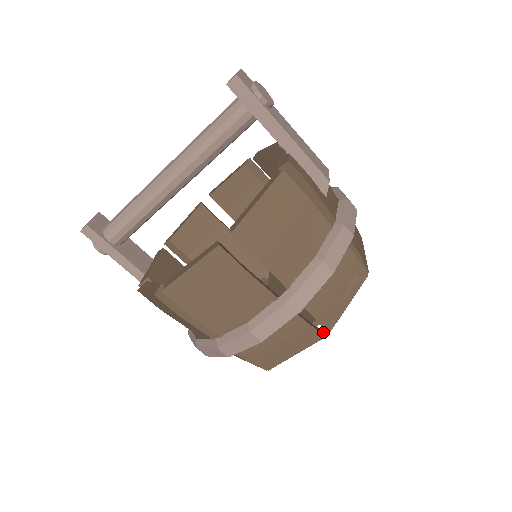
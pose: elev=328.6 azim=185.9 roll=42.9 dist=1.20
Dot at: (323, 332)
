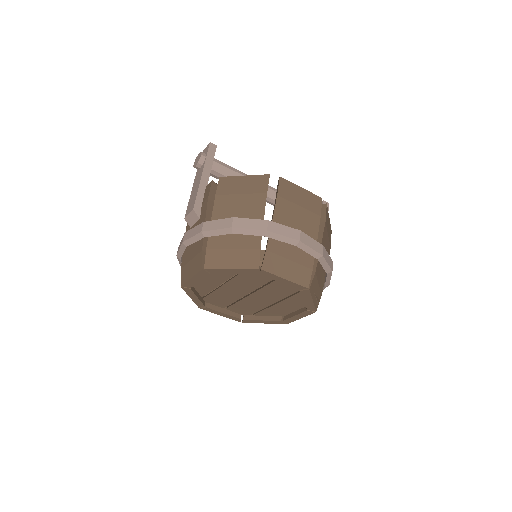
Dot at: (303, 289)
